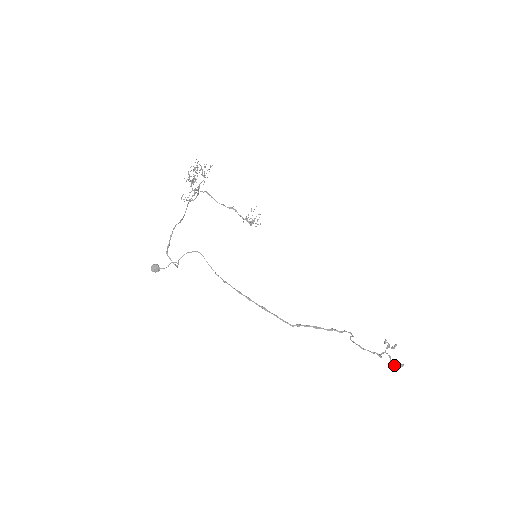
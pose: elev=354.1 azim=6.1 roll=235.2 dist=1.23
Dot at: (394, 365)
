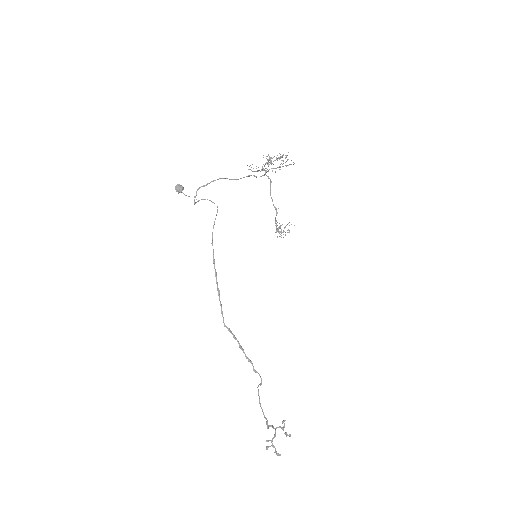
Dot at: (272, 446)
